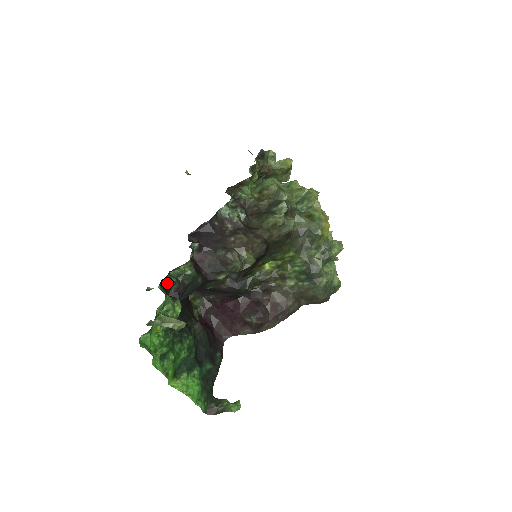
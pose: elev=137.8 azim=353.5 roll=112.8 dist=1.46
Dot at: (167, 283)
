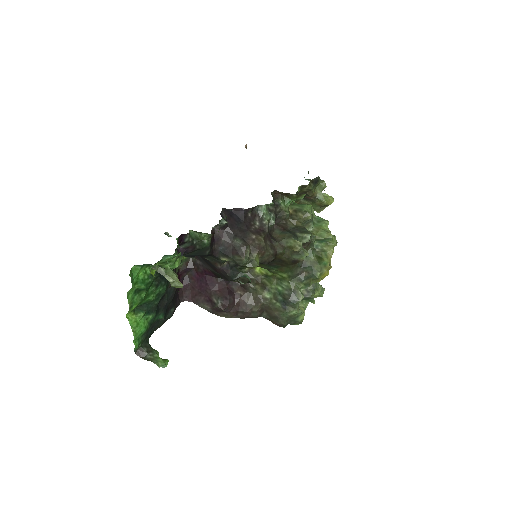
Dot at: (184, 239)
